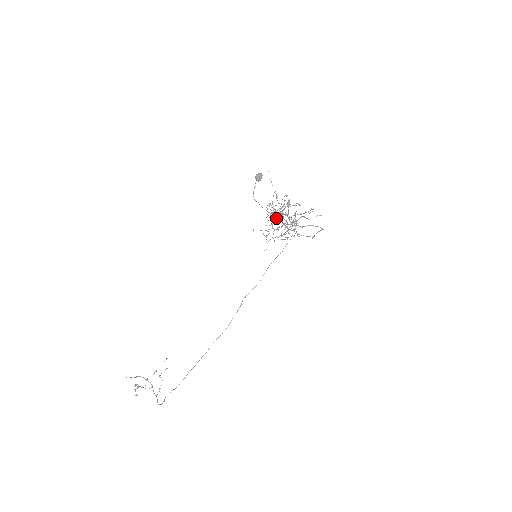
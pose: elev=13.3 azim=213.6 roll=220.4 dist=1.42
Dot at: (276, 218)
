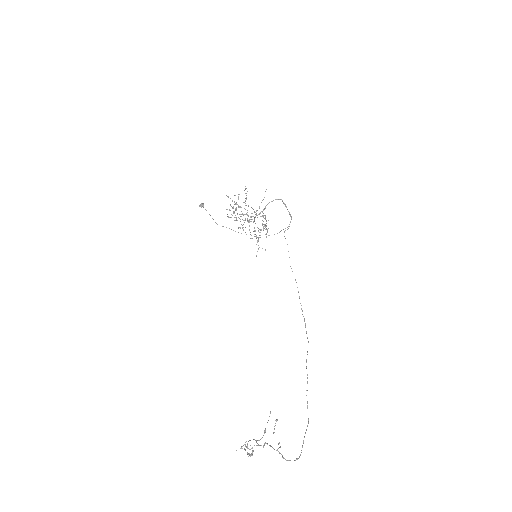
Dot at: (240, 219)
